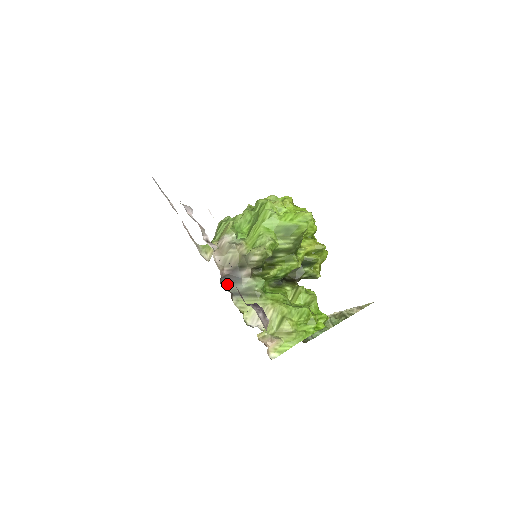
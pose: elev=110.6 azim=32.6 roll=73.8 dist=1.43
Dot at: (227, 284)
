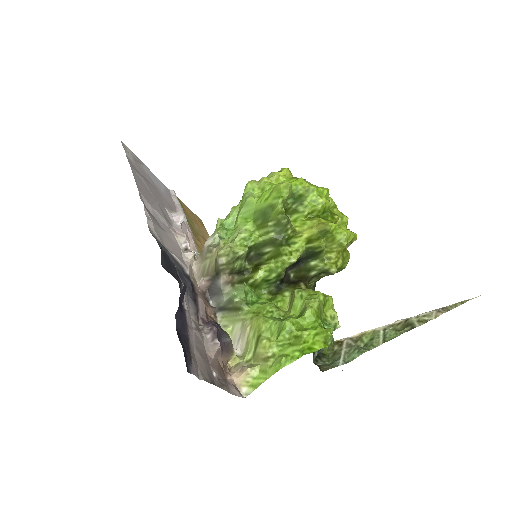
Dot at: (213, 298)
